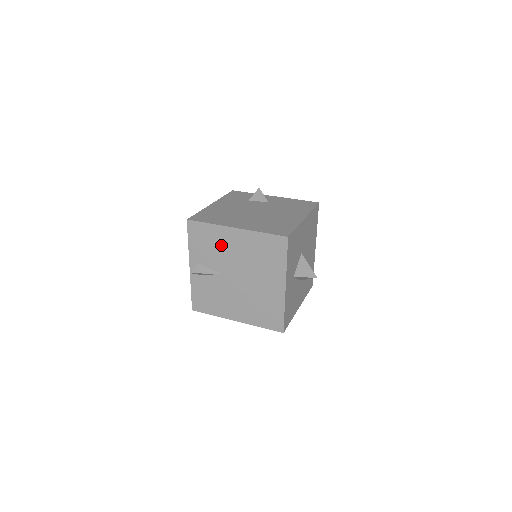
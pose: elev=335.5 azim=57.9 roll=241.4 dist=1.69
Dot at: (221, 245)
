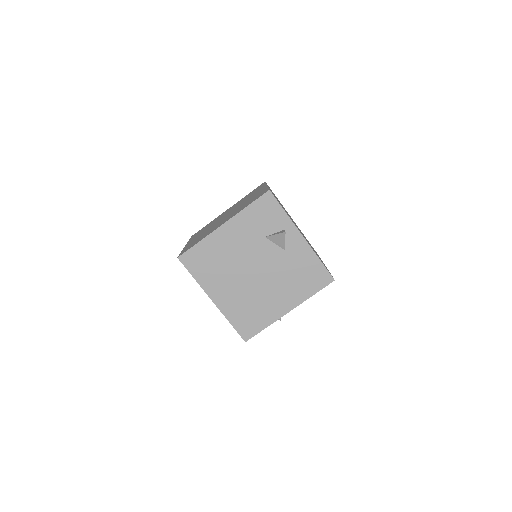
Dot at: occluded
